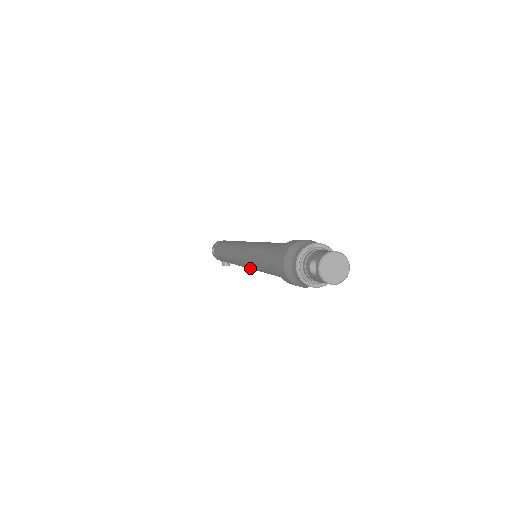
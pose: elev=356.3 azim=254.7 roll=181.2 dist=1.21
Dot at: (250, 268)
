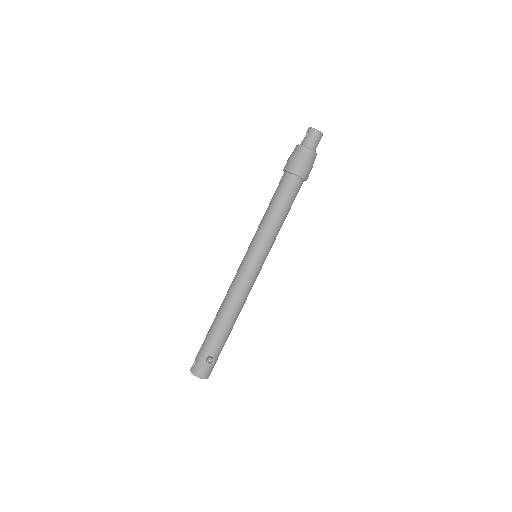
Dot at: (255, 253)
